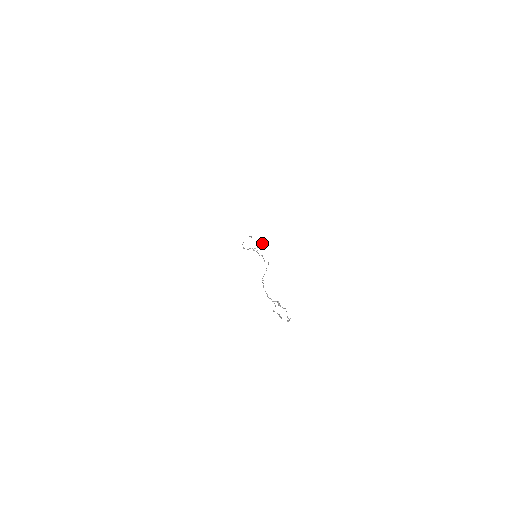
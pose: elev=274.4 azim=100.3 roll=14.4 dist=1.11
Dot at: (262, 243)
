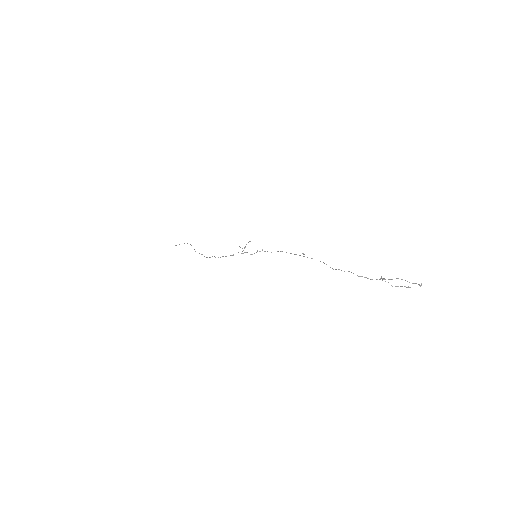
Dot at: (249, 241)
